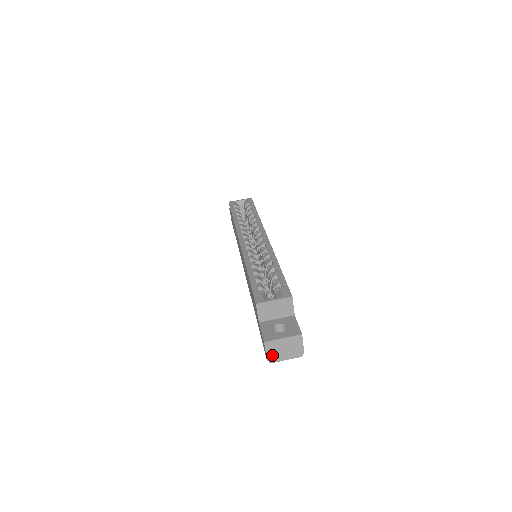
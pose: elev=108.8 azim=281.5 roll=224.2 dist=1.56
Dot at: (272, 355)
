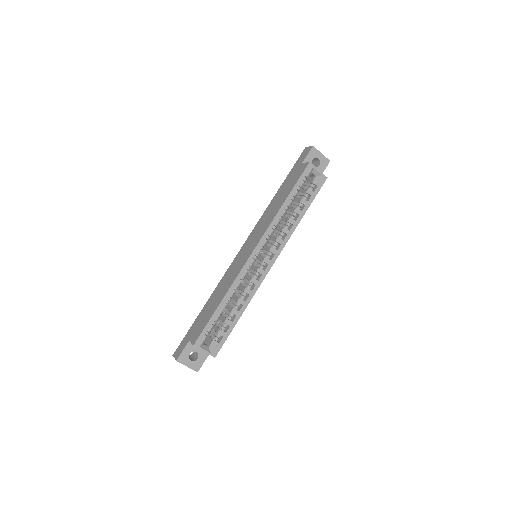
Dot at: occluded
